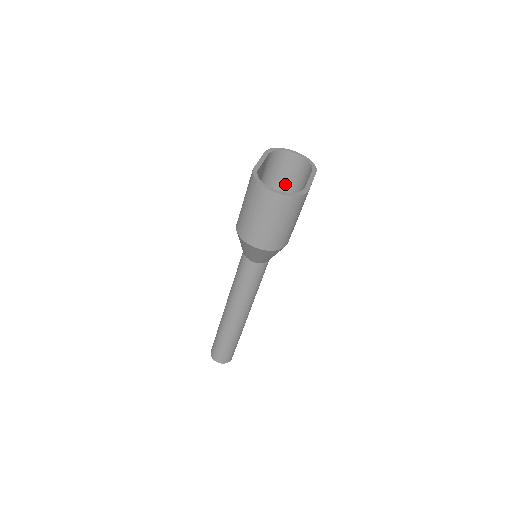
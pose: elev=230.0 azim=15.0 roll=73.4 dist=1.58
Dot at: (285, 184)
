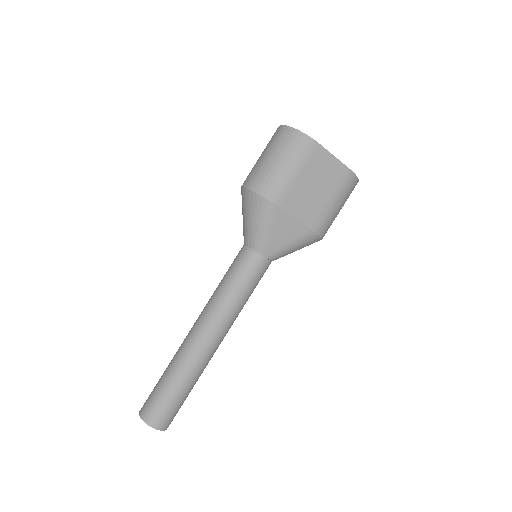
Dot at: occluded
